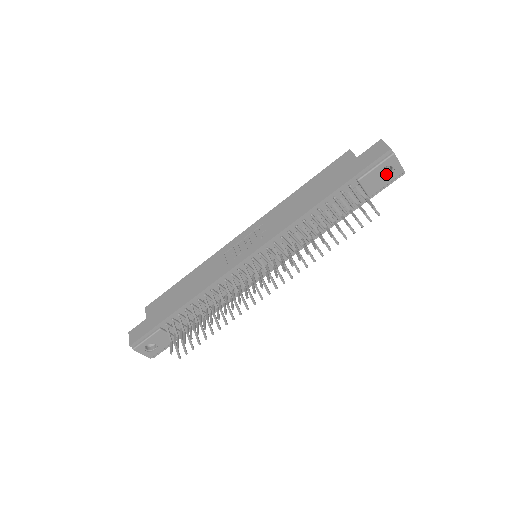
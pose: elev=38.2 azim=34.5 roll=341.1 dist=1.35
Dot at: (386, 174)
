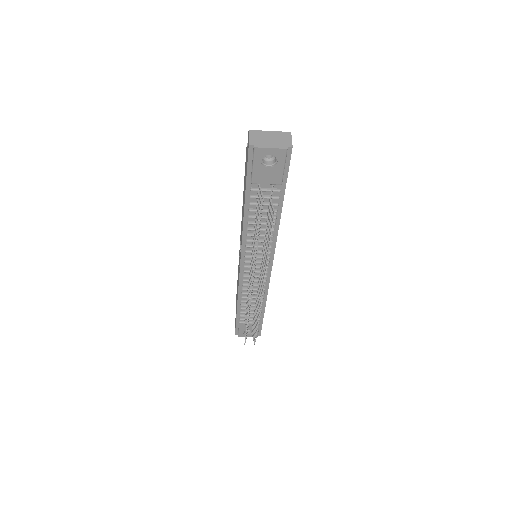
Dot at: (275, 159)
